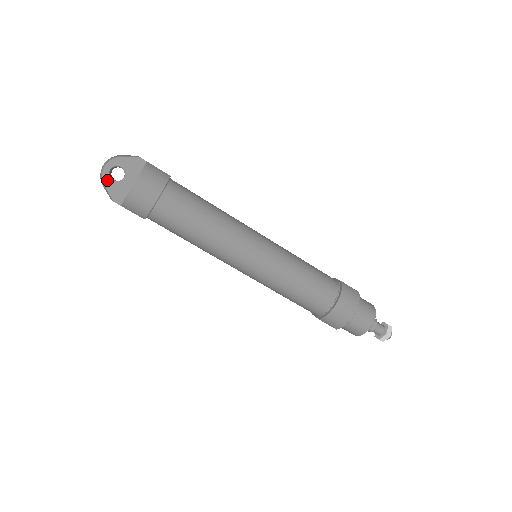
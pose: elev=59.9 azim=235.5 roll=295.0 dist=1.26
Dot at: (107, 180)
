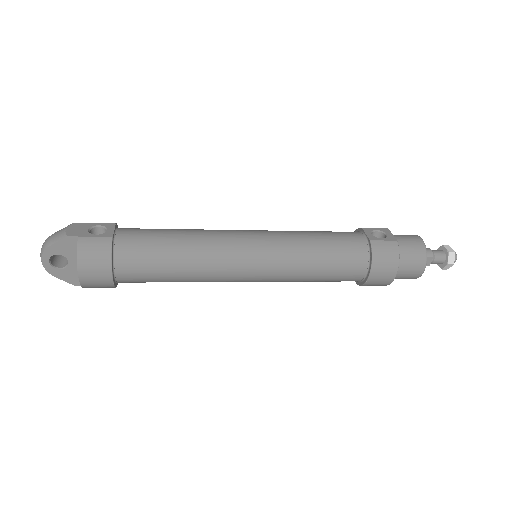
Dot at: (54, 272)
